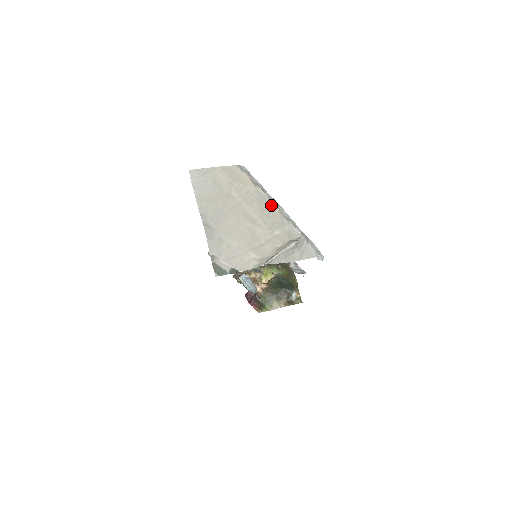
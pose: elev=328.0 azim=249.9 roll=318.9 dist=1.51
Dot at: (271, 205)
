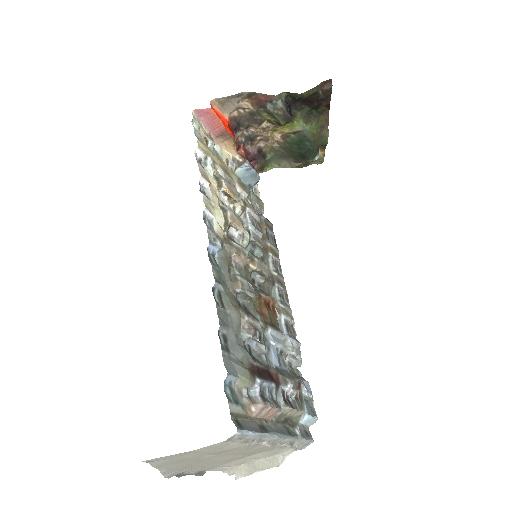
Dot at: (264, 446)
